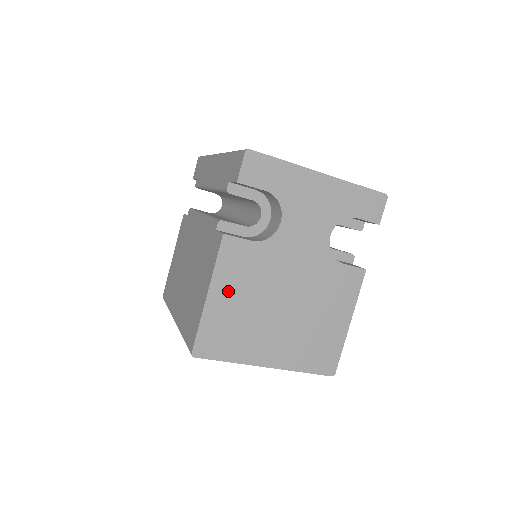
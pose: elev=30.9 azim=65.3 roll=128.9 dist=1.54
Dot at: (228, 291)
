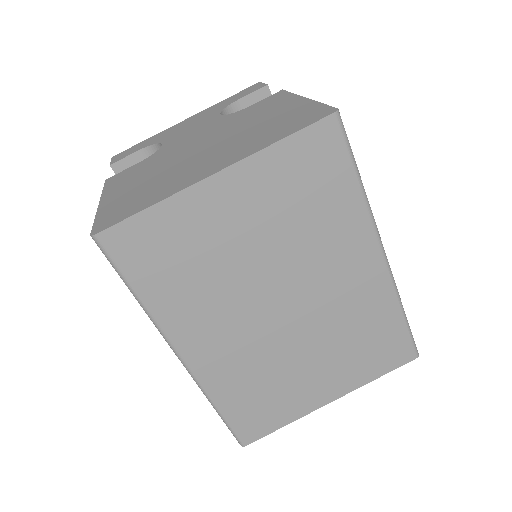
Dot at: (124, 188)
